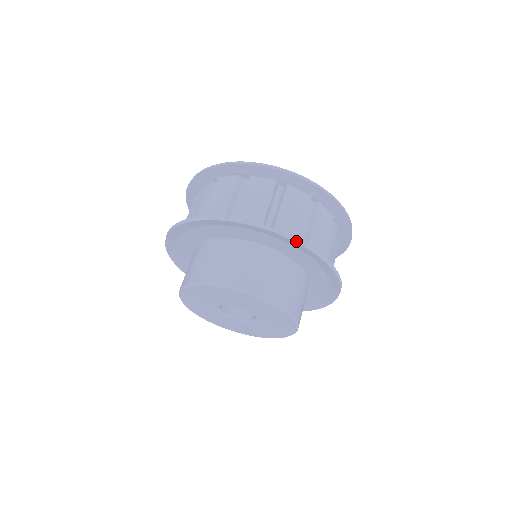
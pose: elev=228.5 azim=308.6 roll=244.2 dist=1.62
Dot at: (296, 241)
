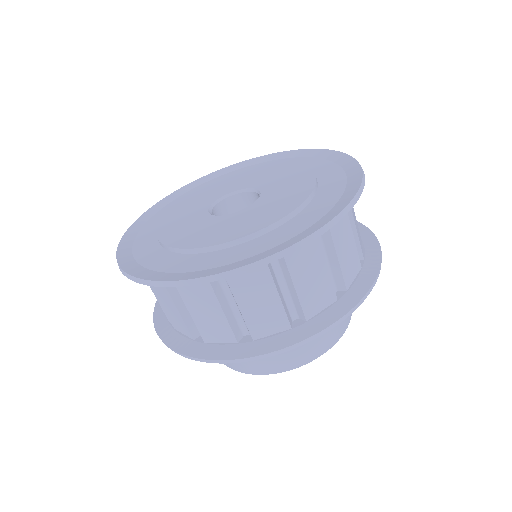
Dot at: (224, 362)
